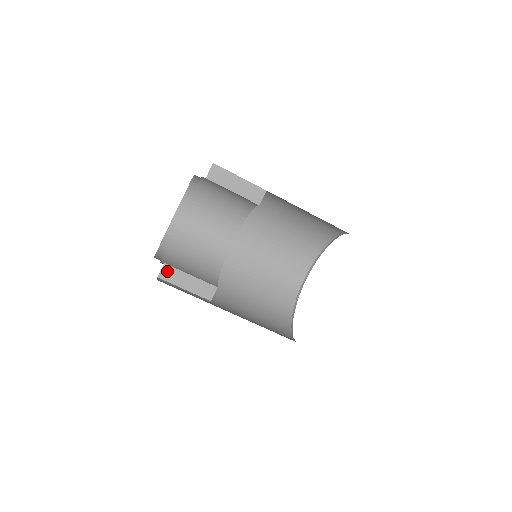
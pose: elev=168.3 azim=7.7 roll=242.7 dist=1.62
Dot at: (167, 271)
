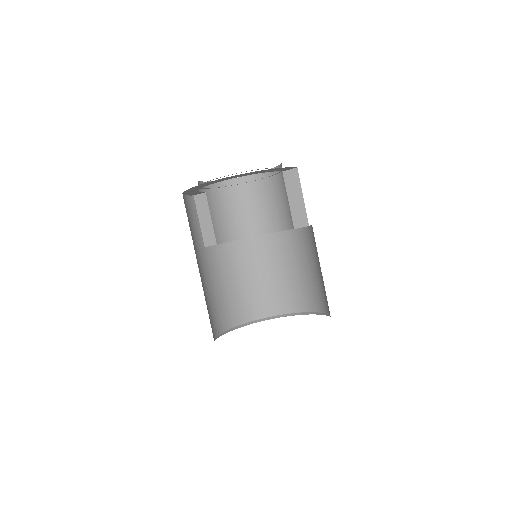
Dot at: (202, 199)
